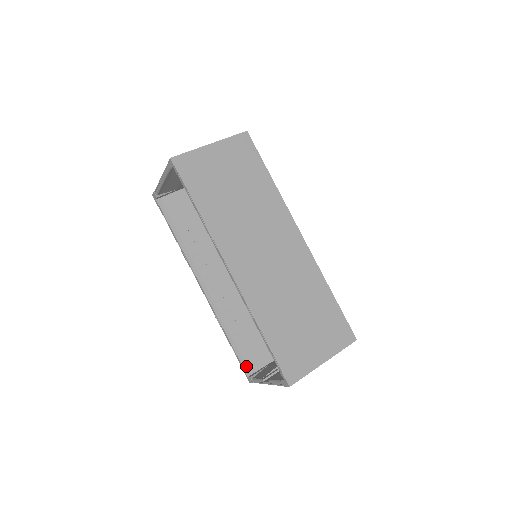
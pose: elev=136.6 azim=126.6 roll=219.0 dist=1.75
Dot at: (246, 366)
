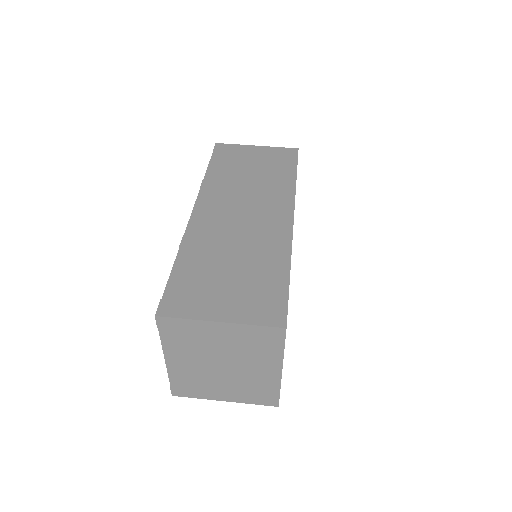
Dot at: occluded
